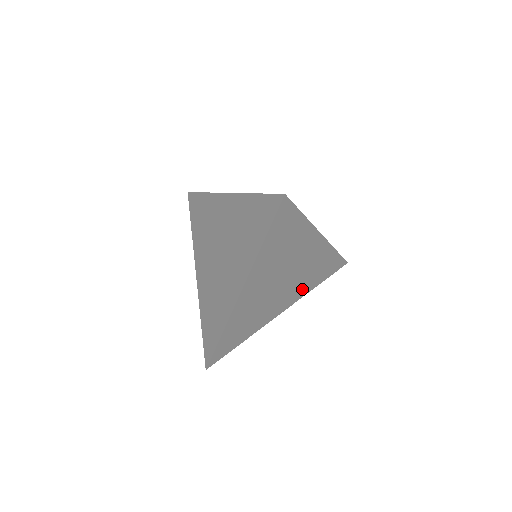
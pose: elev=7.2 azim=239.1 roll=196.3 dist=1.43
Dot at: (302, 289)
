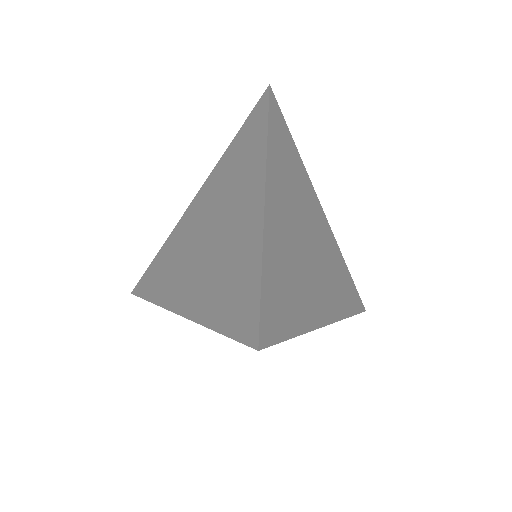
Dot at: (335, 298)
